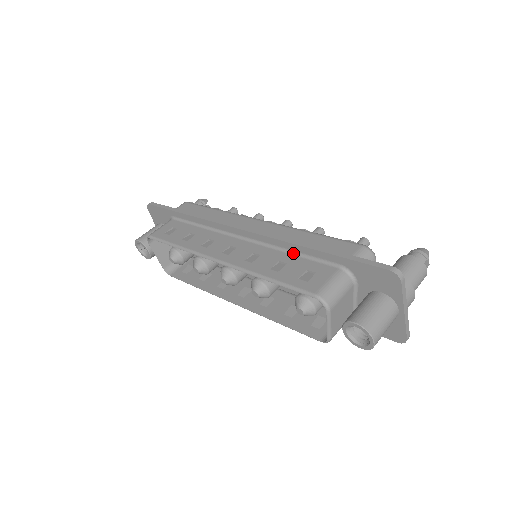
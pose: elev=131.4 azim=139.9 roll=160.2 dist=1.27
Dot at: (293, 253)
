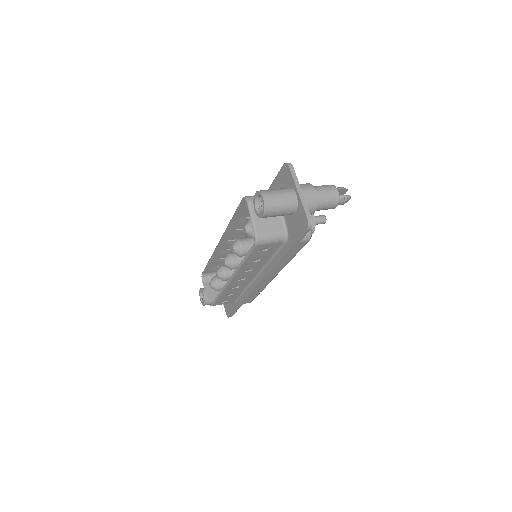
Dot at: occluded
